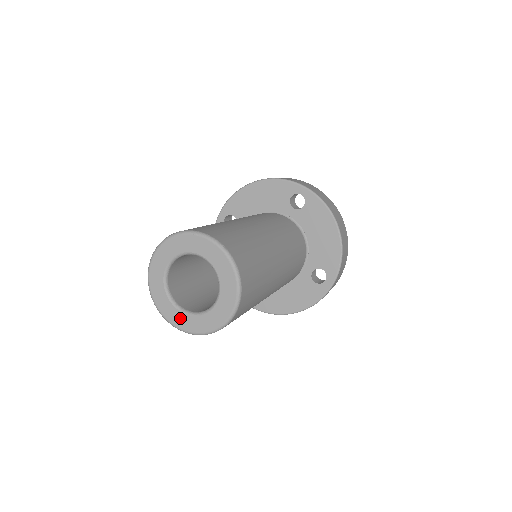
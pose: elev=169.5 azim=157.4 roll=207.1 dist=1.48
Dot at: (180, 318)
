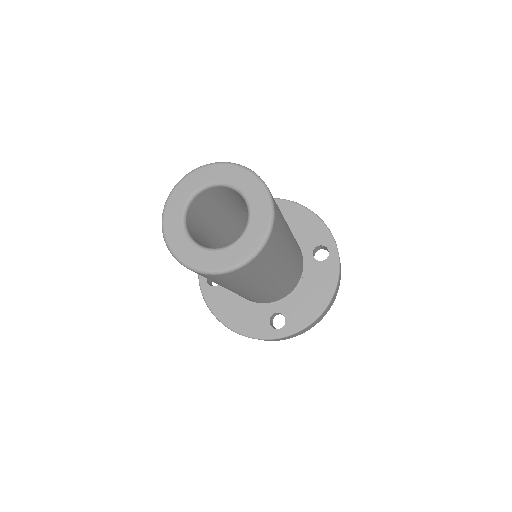
Dot at: (227, 256)
